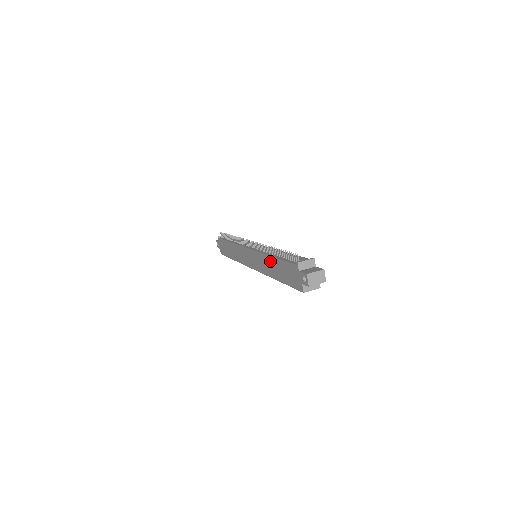
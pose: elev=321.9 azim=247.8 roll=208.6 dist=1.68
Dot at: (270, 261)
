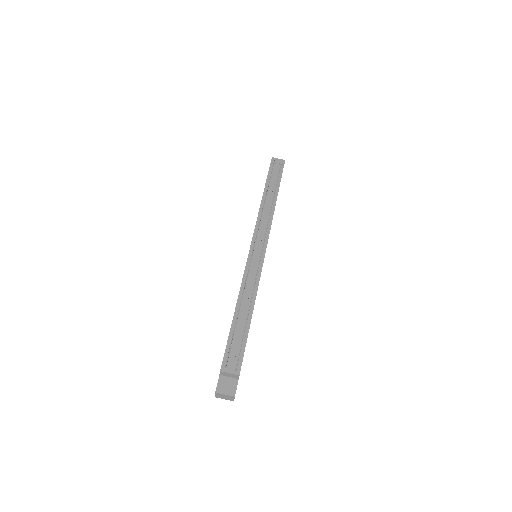
Dot at: occluded
